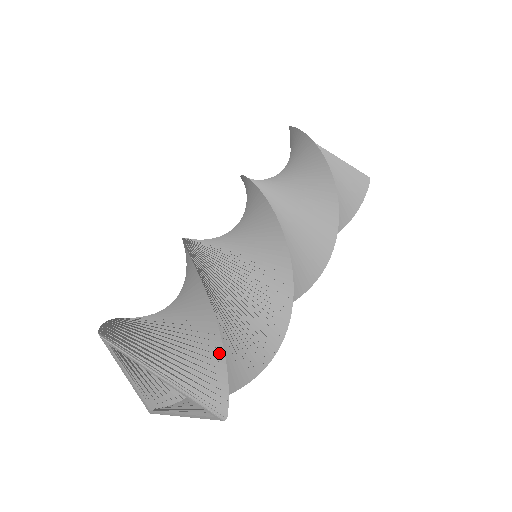
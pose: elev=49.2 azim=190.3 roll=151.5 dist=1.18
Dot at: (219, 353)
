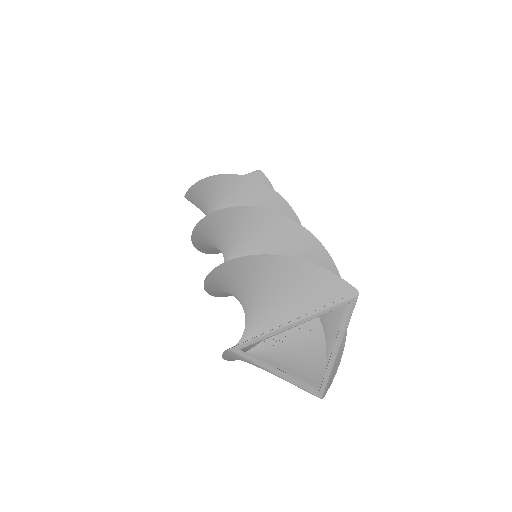
Dot at: (305, 267)
